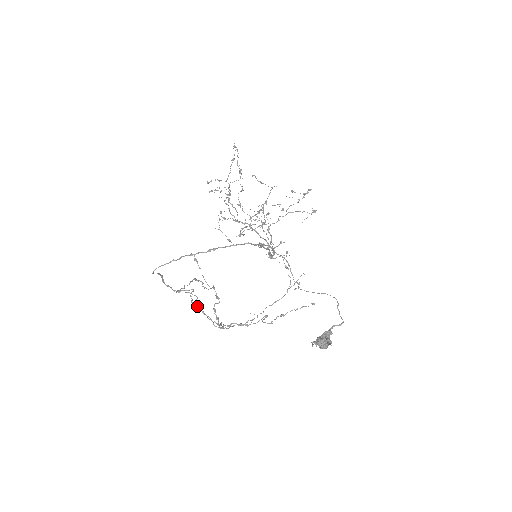
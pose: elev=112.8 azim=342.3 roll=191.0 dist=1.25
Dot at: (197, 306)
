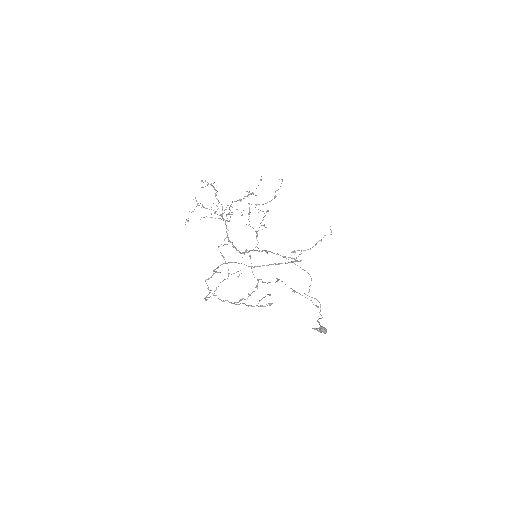
Dot at: (316, 306)
